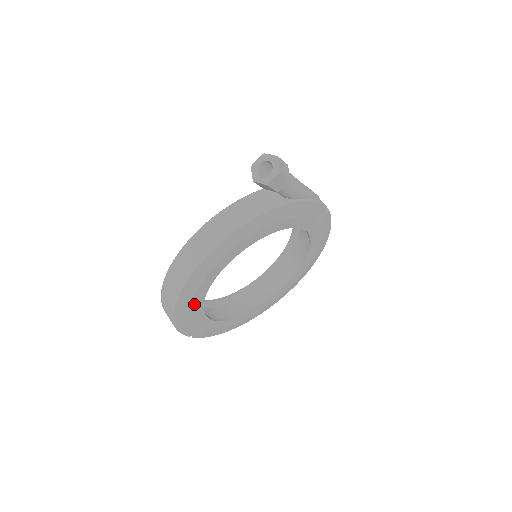
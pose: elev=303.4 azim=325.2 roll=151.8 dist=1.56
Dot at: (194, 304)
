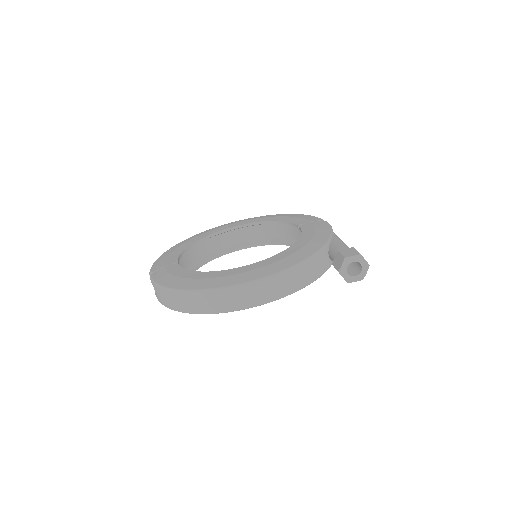
Dot at: occluded
